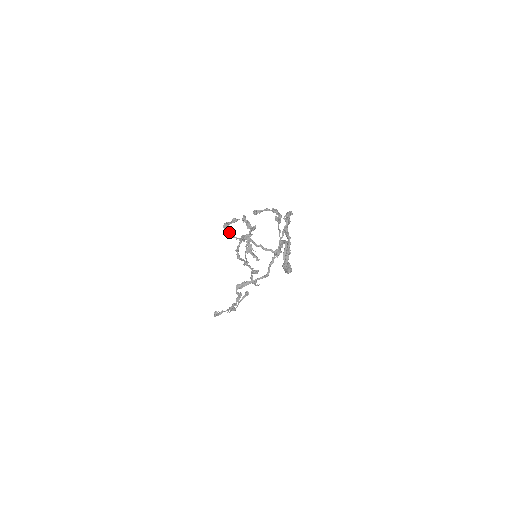
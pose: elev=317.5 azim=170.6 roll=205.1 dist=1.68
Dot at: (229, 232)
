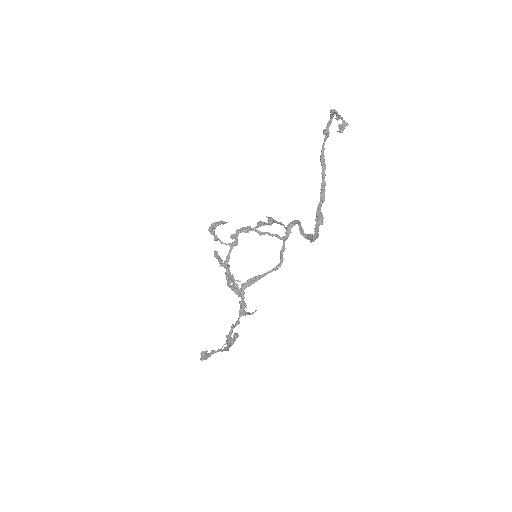
Dot at: (216, 236)
